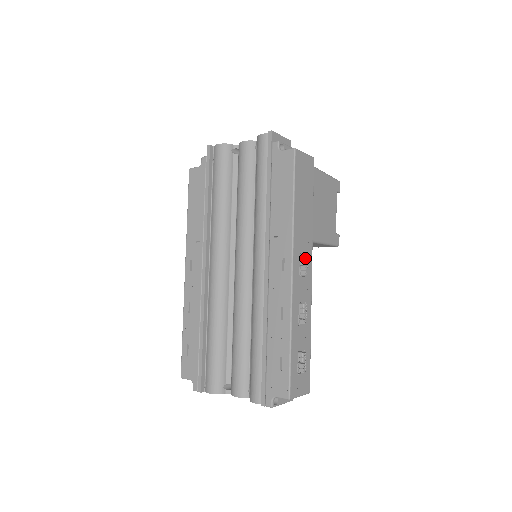
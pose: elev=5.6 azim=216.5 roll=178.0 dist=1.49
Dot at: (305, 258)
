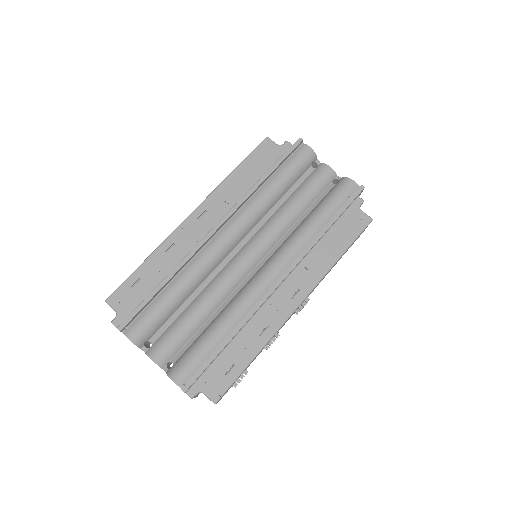
Dot at: occluded
